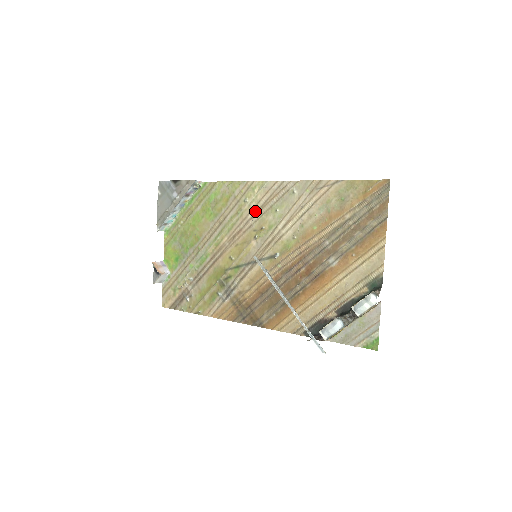
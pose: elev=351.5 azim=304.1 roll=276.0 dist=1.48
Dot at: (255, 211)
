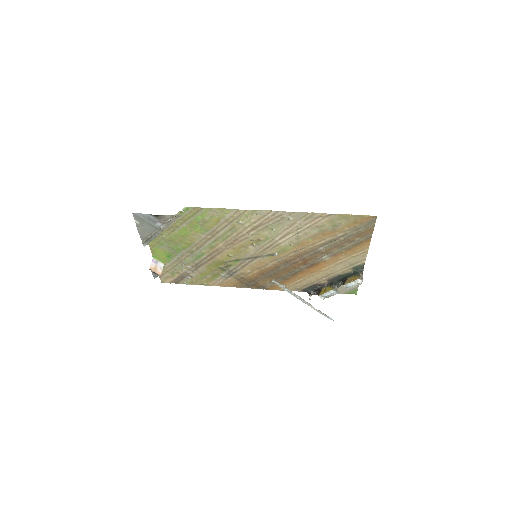
Dot at: (250, 229)
